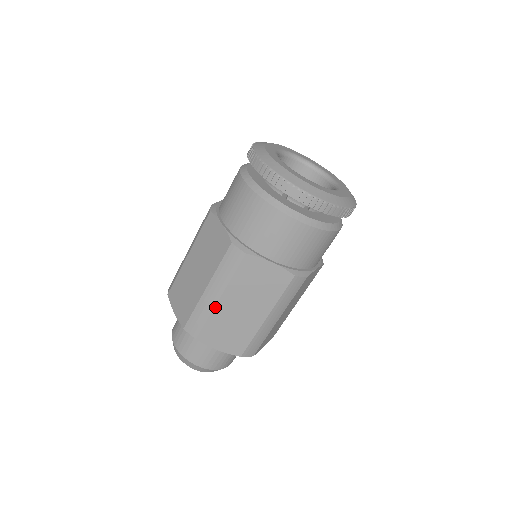
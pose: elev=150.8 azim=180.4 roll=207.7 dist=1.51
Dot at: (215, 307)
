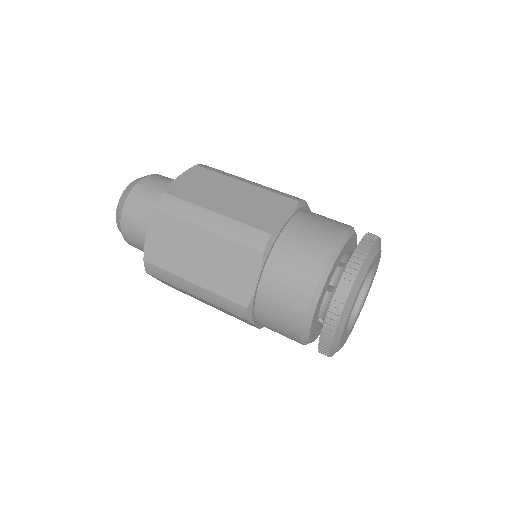
Dot at: (185, 291)
